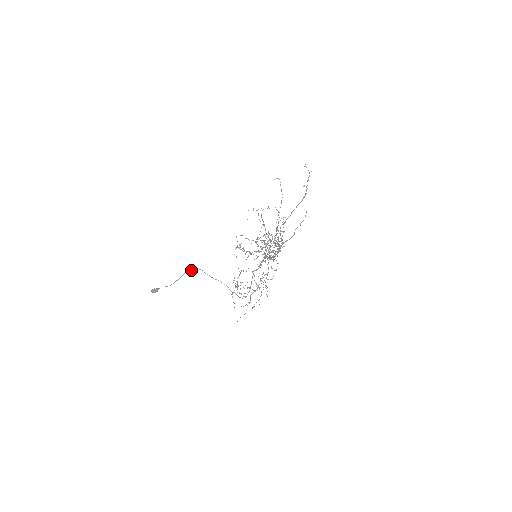
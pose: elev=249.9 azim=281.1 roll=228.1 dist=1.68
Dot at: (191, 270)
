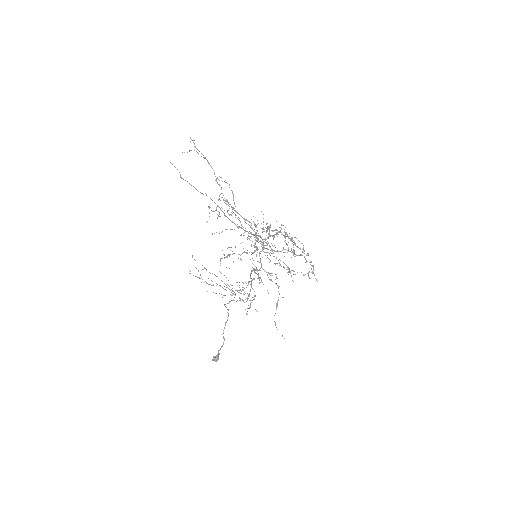
Dot at: (228, 316)
